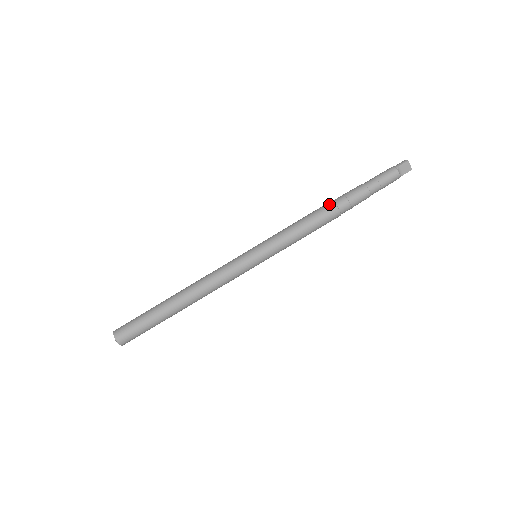
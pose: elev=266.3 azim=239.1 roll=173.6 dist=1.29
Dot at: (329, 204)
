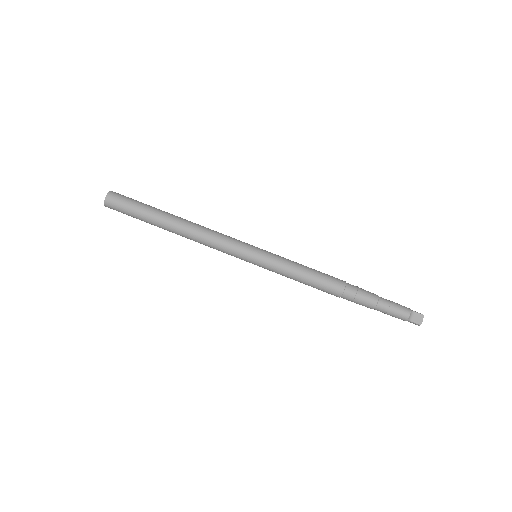
Dot at: occluded
